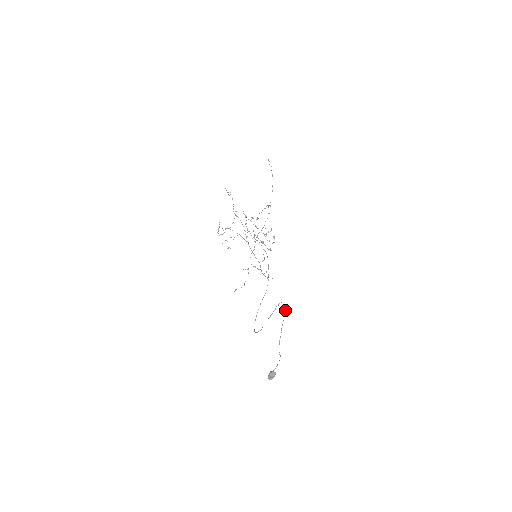
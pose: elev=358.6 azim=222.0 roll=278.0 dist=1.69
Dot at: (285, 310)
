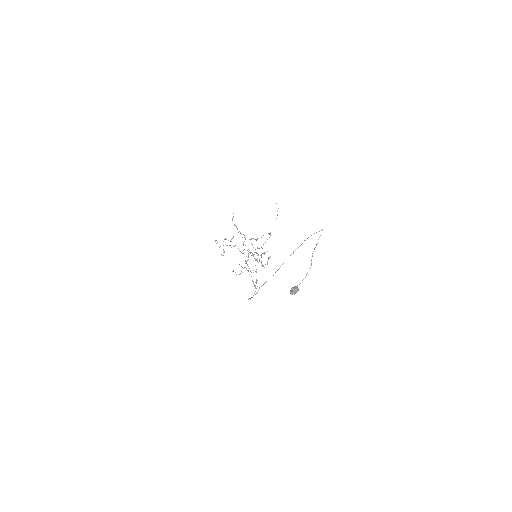
Dot at: (322, 229)
